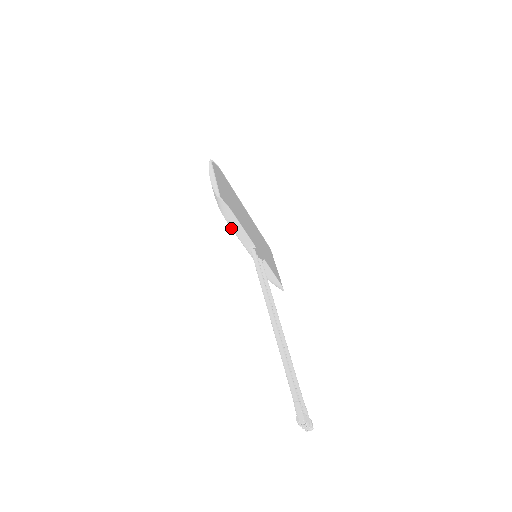
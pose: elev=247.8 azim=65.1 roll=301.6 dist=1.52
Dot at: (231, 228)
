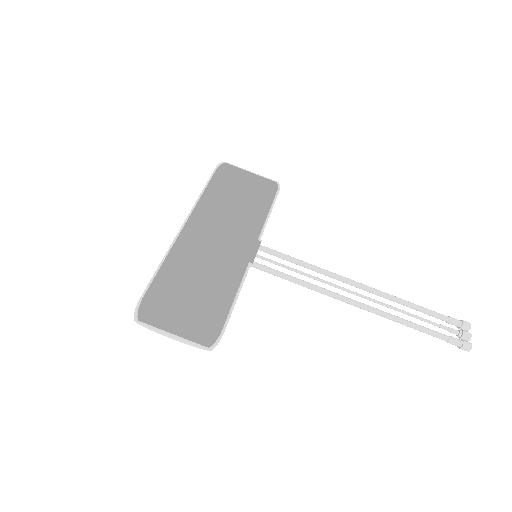
Dot at: occluded
